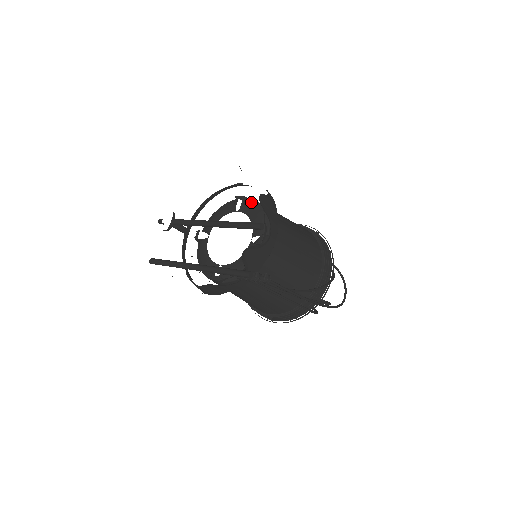
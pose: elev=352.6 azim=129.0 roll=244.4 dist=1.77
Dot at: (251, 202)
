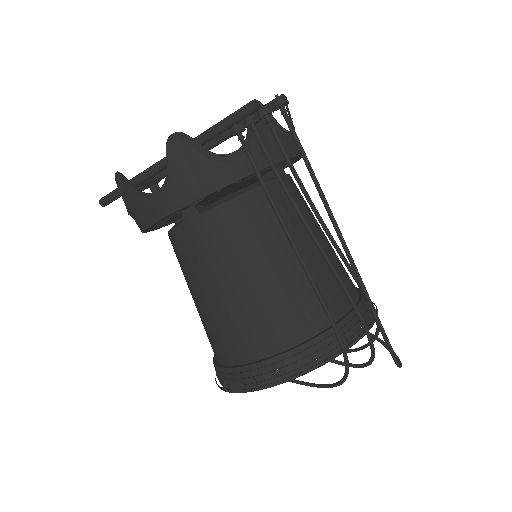
Dot at: occluded
